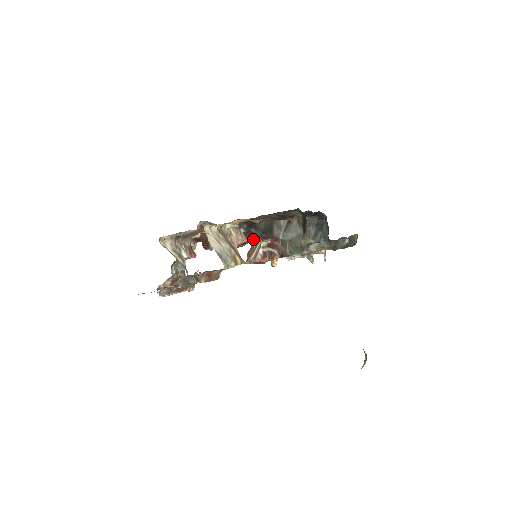
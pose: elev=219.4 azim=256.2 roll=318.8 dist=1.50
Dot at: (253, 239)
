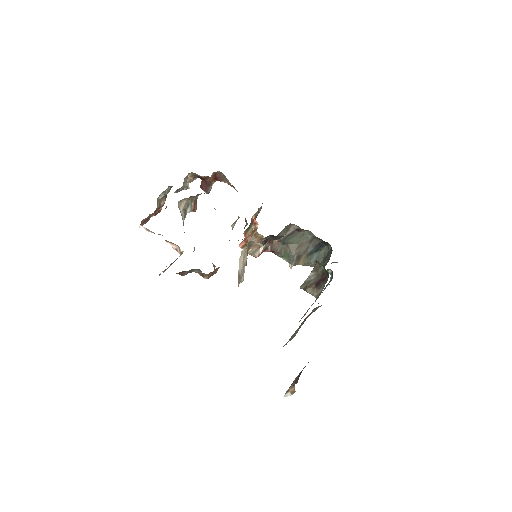
Dot at: occluded
